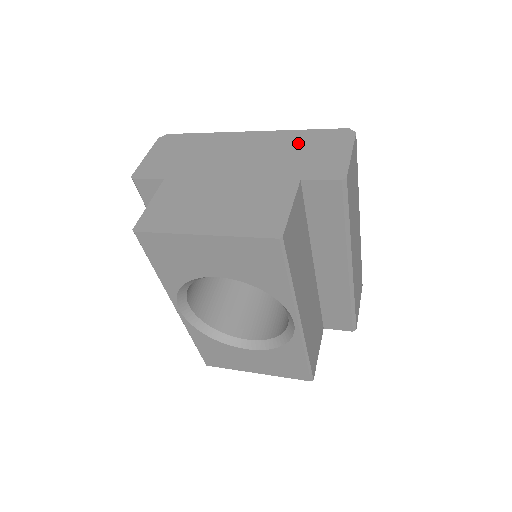
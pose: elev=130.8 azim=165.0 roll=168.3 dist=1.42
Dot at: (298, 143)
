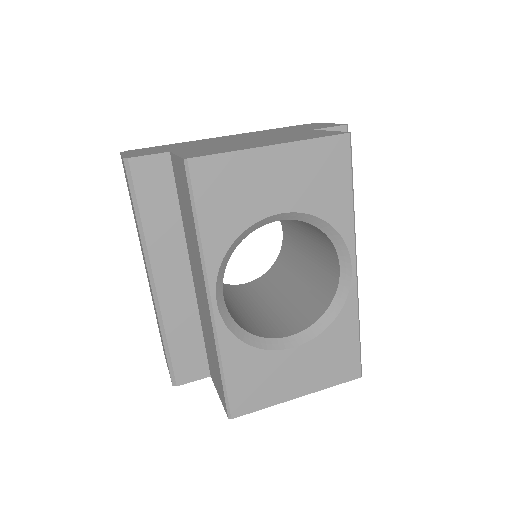
Dot at: (278, 130)
